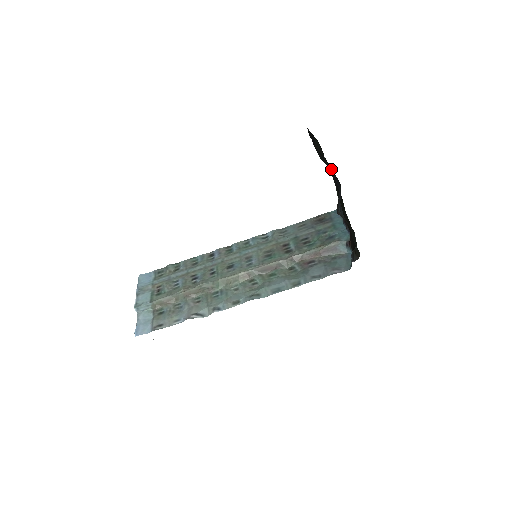
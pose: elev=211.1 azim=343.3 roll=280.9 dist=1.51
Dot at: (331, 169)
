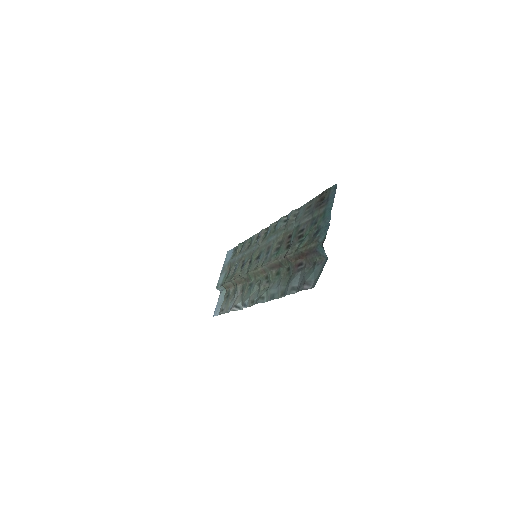
Dot at: occluded
